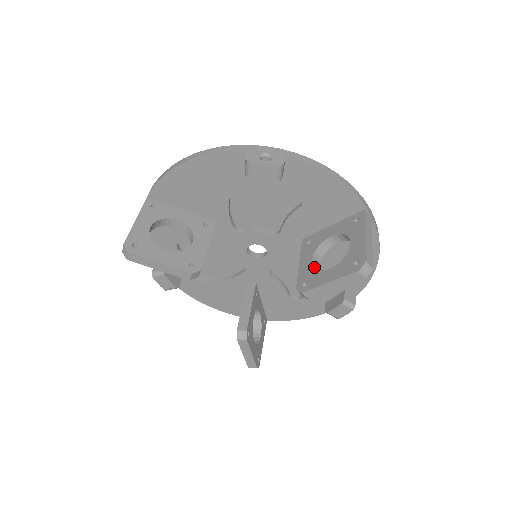
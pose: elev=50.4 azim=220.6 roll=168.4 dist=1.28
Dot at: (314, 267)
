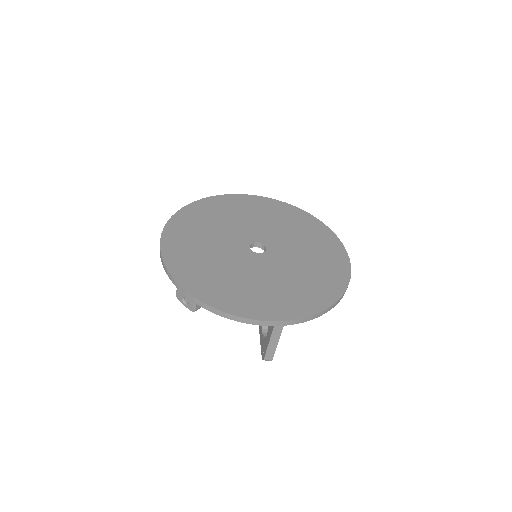
Dot at: occluded
